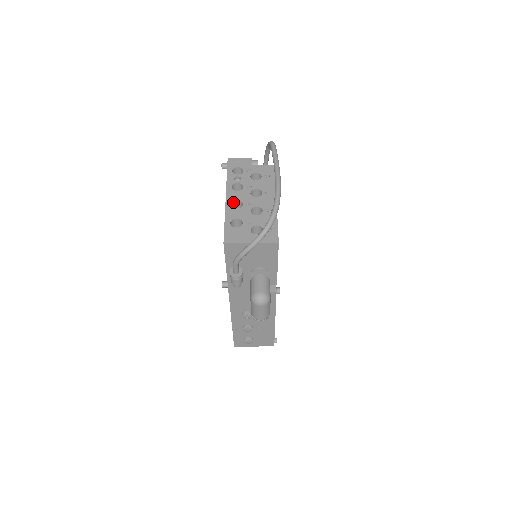
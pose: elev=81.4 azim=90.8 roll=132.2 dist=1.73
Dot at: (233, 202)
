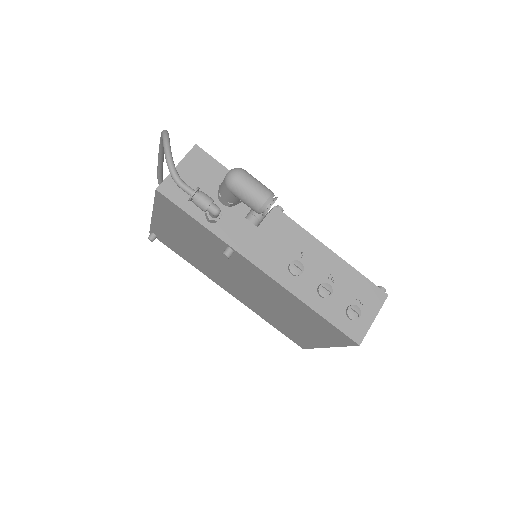
Dot at: occluded
